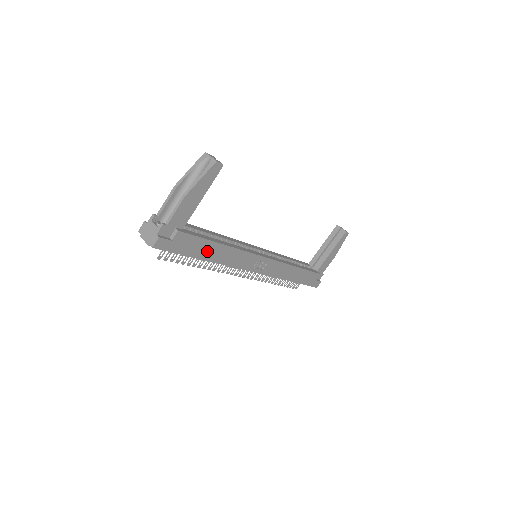
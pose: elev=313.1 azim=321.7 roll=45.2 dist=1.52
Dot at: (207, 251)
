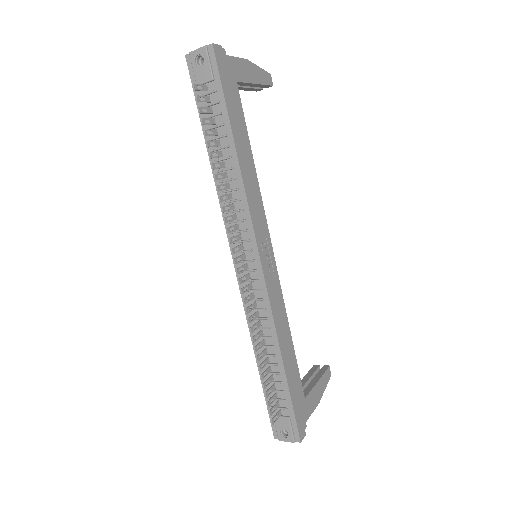
Dot at: (240, 135)
